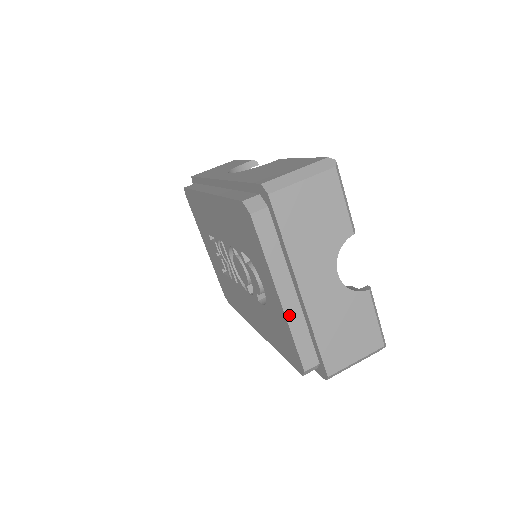
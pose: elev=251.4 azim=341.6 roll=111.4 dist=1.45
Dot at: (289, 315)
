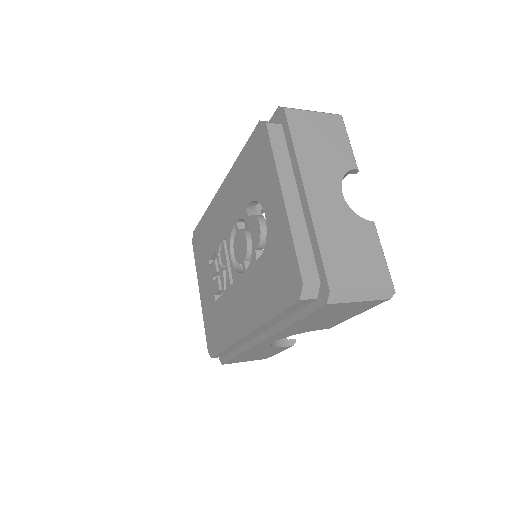
Dot at: (291, 218)
